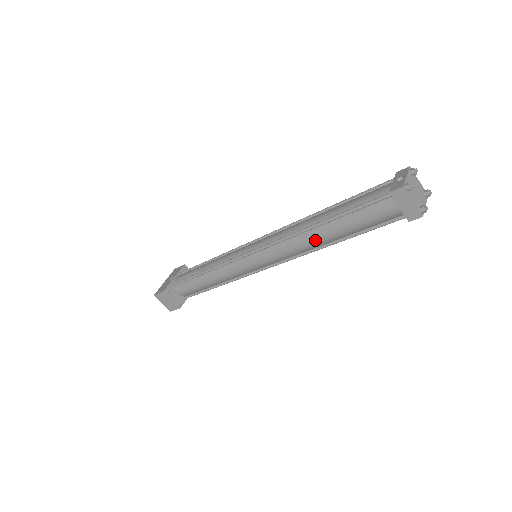
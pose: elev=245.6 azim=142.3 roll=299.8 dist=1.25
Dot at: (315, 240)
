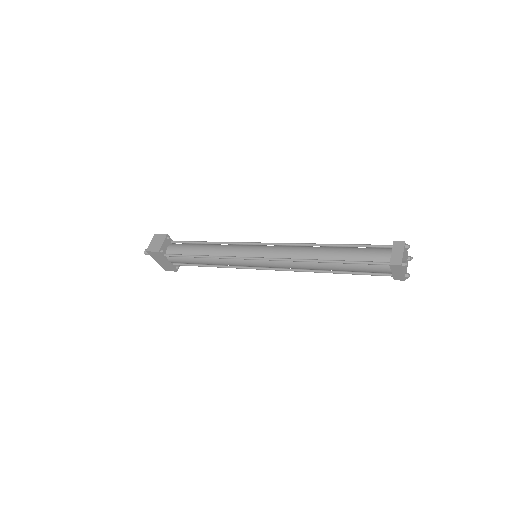
Dot at: (316, 252)
